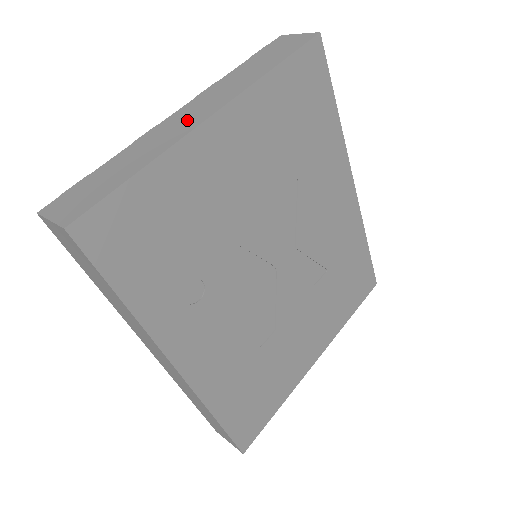
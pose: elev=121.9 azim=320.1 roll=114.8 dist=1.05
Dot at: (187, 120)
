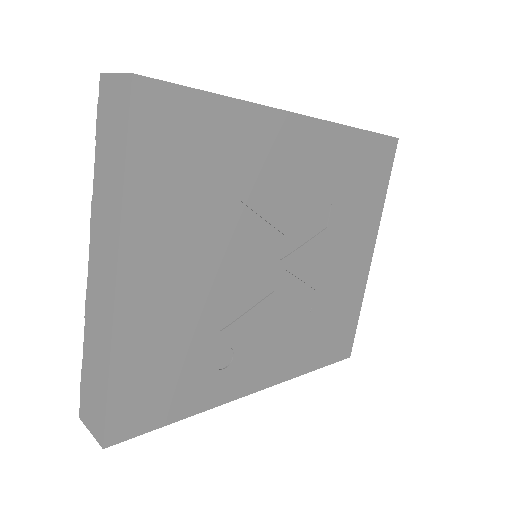
Dot at: (102, 288)
